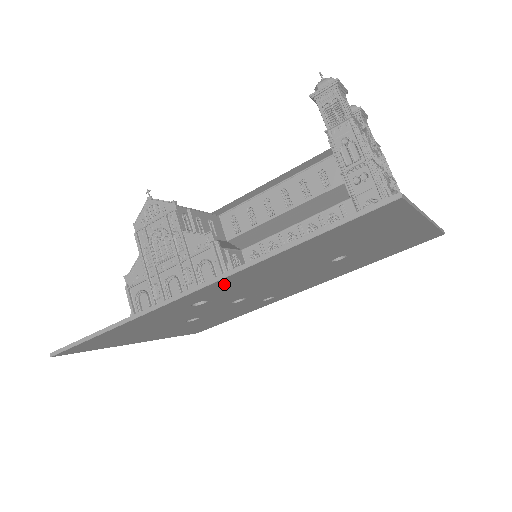
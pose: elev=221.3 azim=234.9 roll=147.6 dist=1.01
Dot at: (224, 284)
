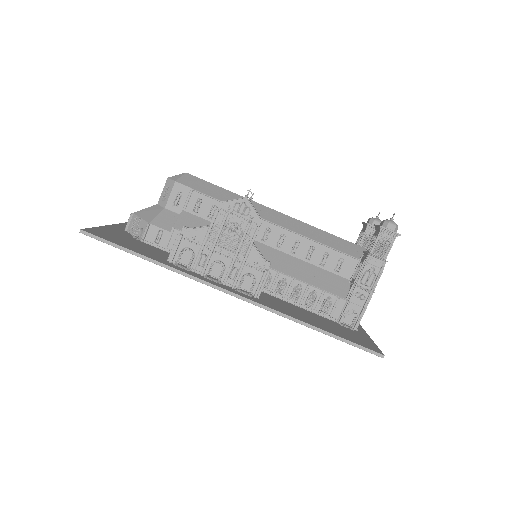
Dot at: occluded
